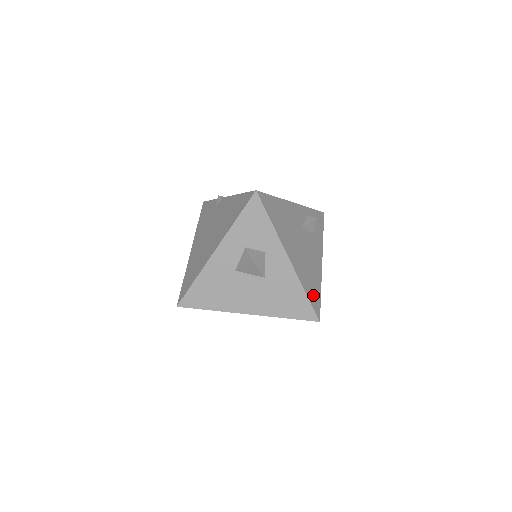
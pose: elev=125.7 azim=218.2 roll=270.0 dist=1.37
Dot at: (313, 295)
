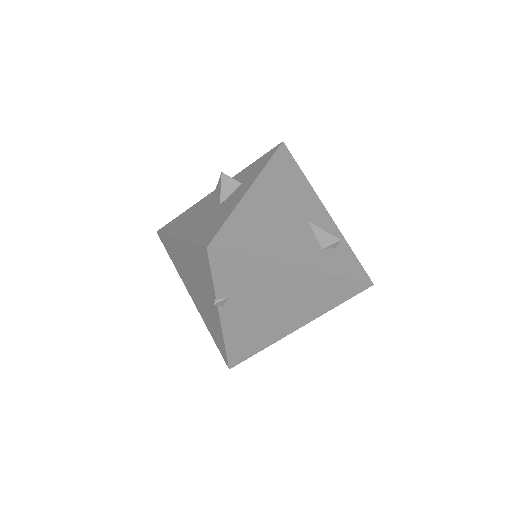
Dot at: (236, 235)
